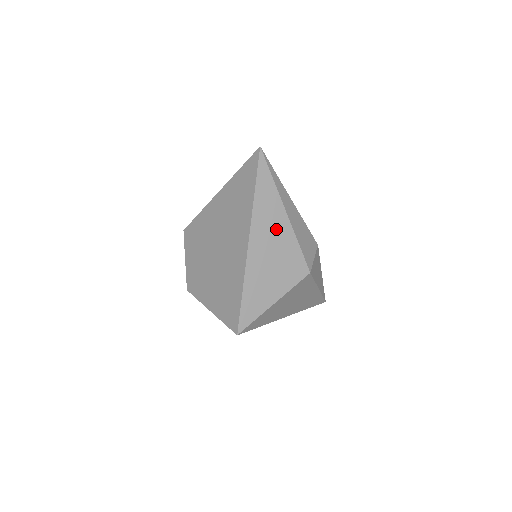
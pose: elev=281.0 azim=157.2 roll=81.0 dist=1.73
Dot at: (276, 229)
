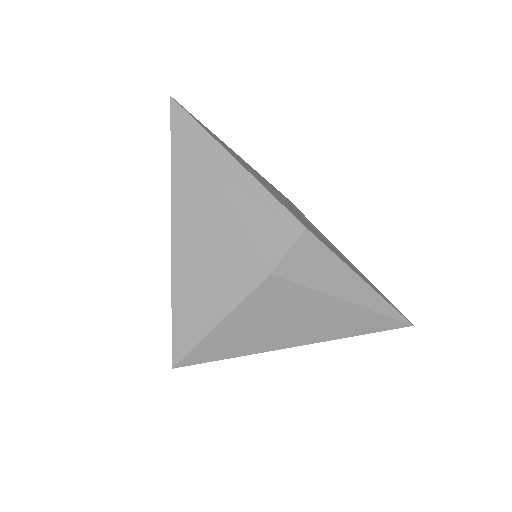
Dot at: (207, 210)
